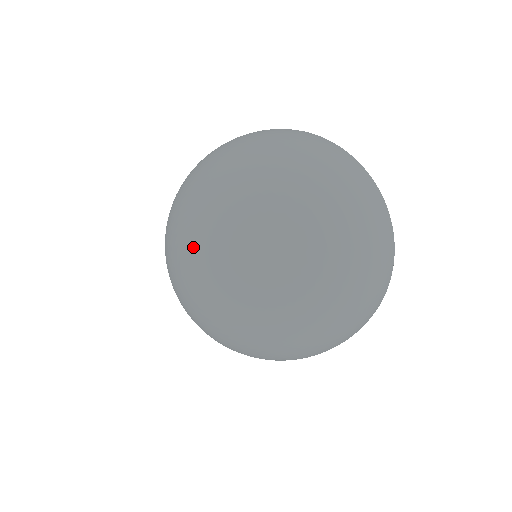
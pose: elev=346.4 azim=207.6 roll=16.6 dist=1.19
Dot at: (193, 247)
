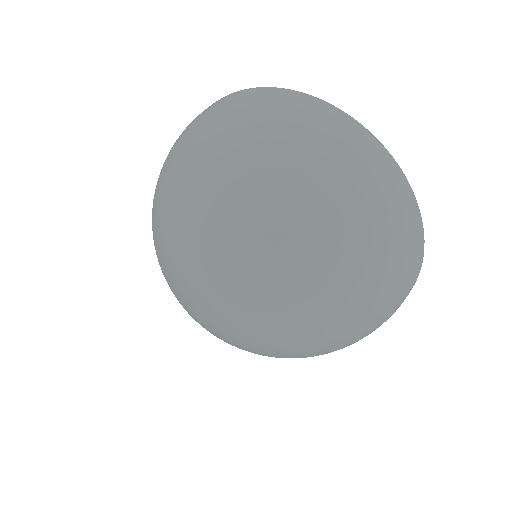
Dot at: (175, 284)
